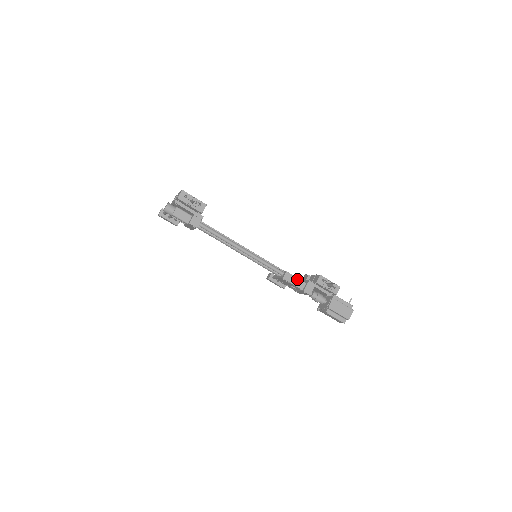
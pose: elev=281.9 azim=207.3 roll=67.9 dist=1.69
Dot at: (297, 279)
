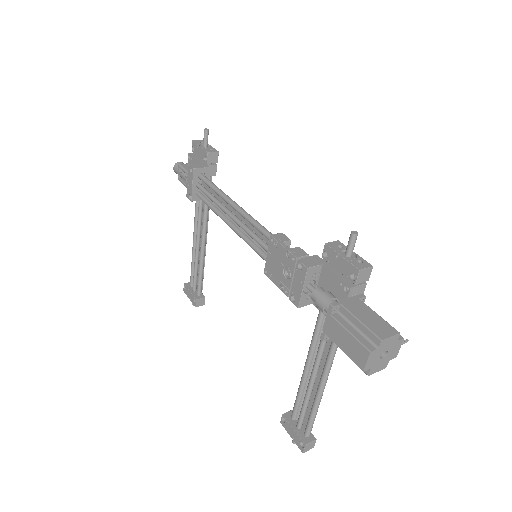
Dot at: occluded
